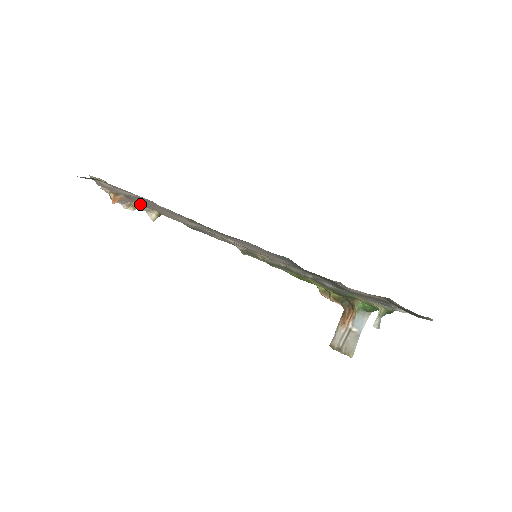
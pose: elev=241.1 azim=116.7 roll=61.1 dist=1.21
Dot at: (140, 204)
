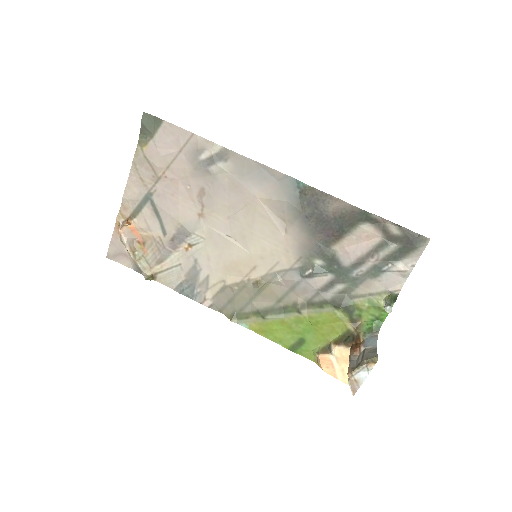
Dot at: (141, 251)
